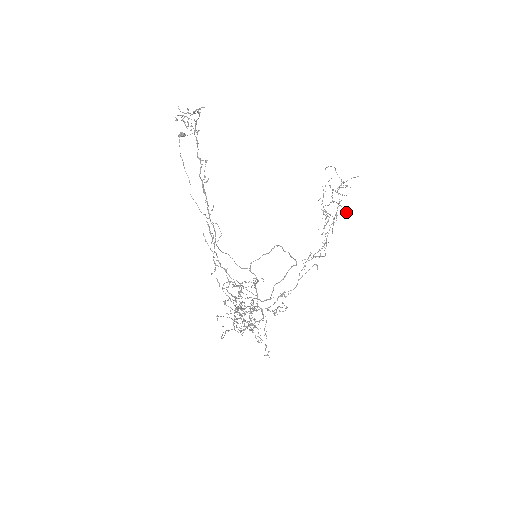
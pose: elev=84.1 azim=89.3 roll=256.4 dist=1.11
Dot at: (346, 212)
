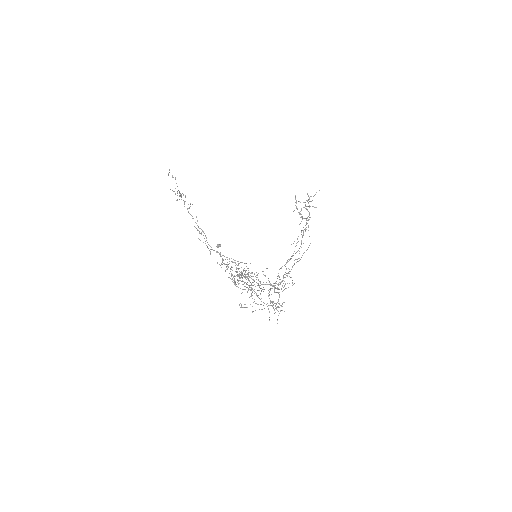
Dot at: (314, 207)
